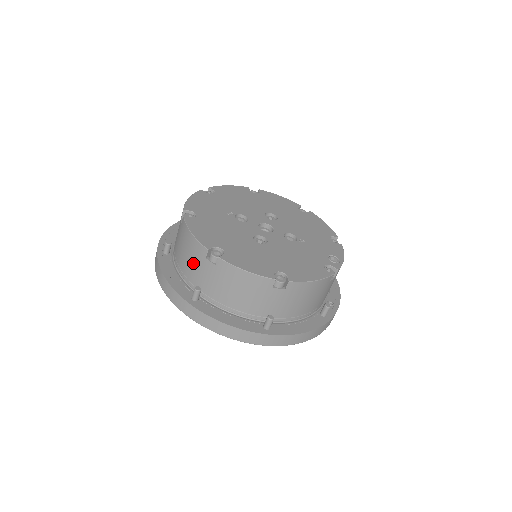
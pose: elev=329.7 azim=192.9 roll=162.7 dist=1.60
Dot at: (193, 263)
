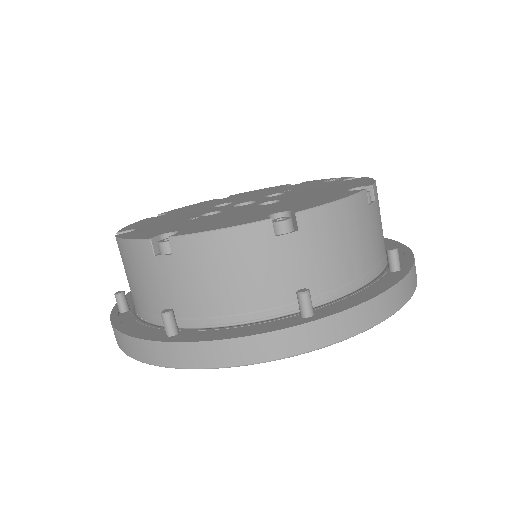
Dot at: (256, 271)
